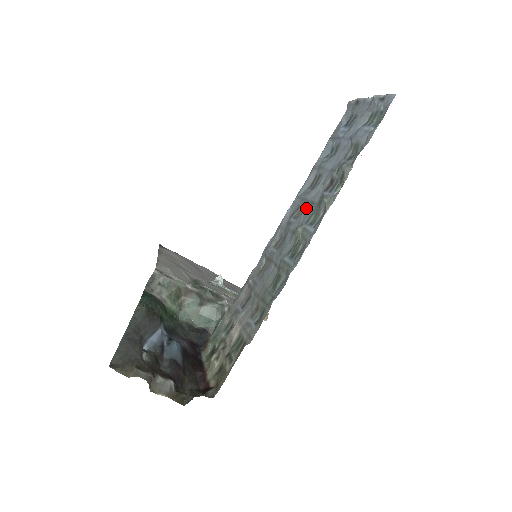
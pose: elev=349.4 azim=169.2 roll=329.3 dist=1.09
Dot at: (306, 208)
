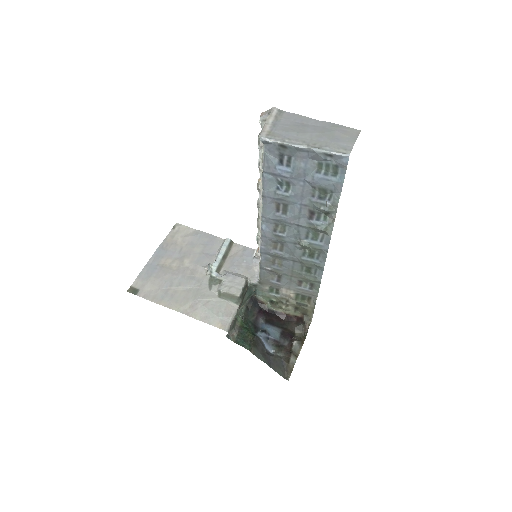
Dot at: (294, 229)
